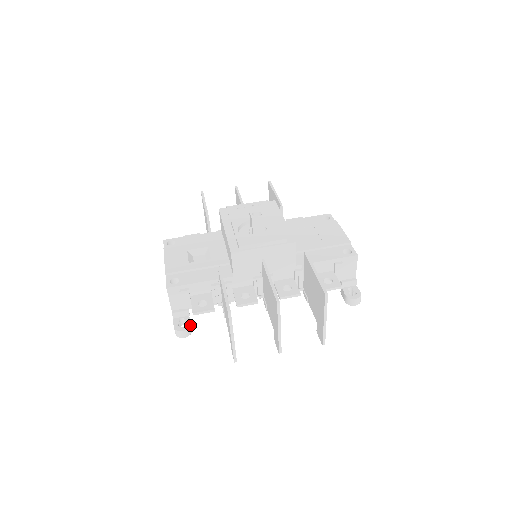
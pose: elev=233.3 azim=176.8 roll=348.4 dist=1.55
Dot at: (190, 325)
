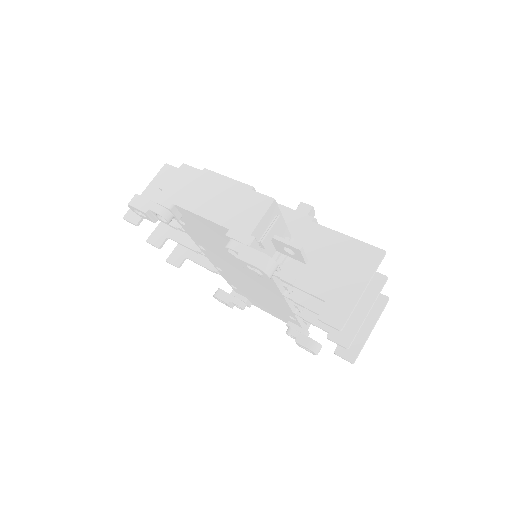
Dot at: occluded
